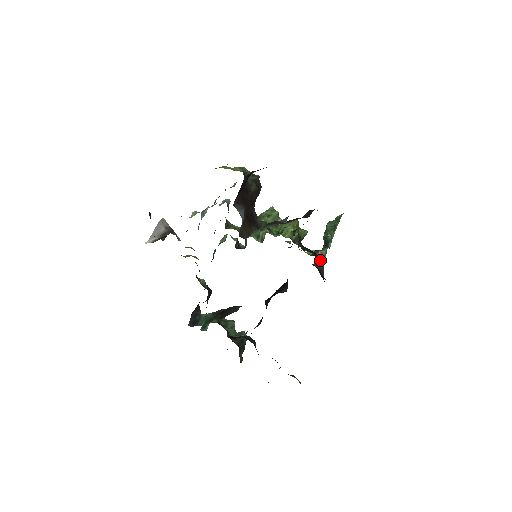
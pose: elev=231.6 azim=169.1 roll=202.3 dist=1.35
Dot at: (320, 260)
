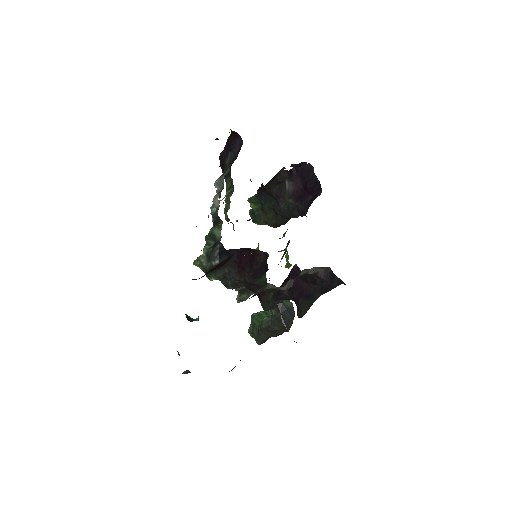
Dot at: (287, 300)
